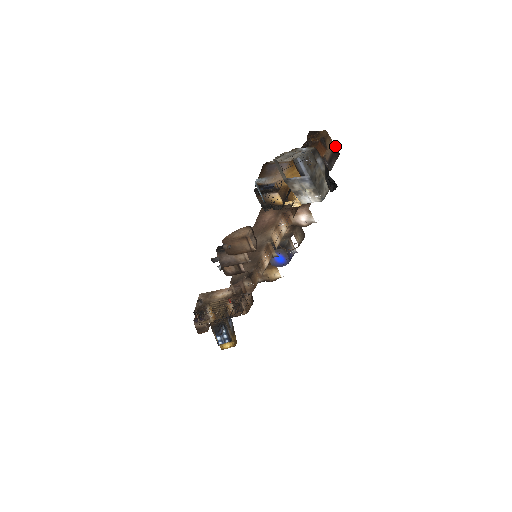
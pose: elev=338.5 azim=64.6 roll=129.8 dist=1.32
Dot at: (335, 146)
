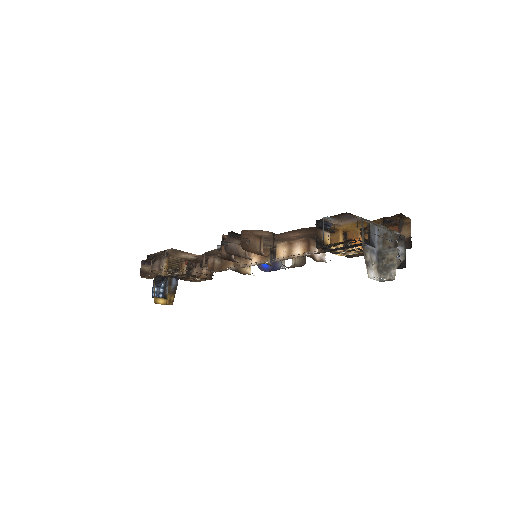
Dot at: occluded
